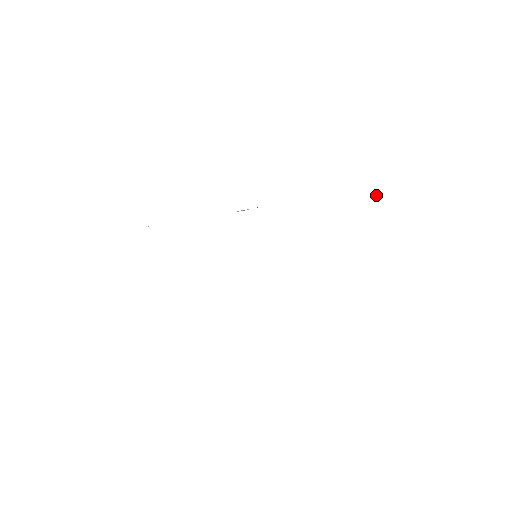
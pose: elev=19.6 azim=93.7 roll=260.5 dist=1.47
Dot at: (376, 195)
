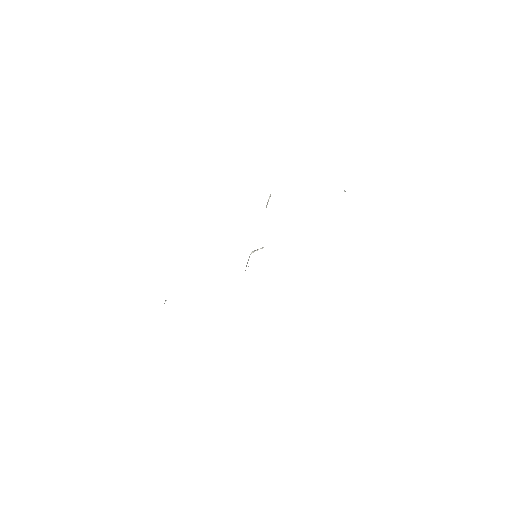
Dot at: occluded
